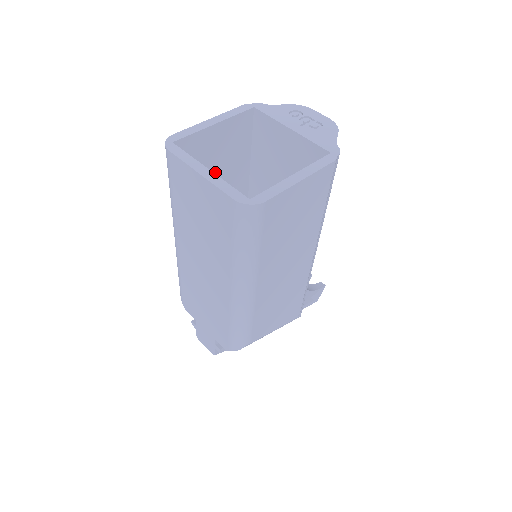
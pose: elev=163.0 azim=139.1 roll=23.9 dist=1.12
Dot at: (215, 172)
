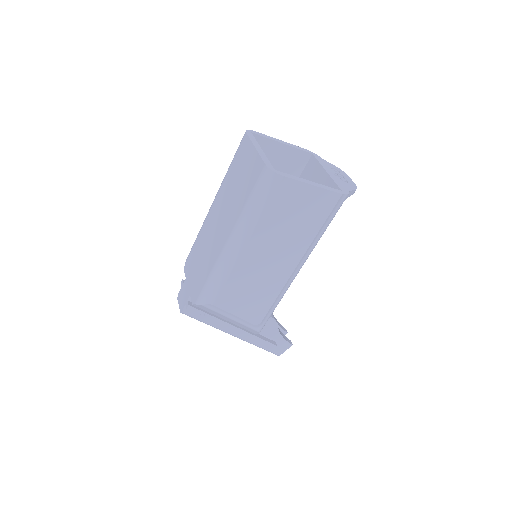
Dot at: occluded
